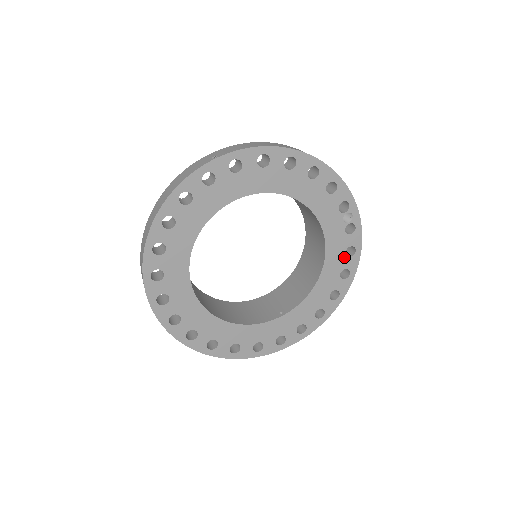
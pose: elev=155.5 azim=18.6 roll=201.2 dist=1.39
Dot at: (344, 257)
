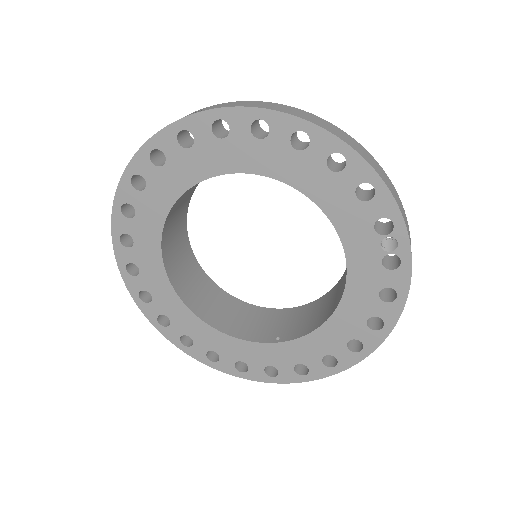
Dot at: (376, 299)
